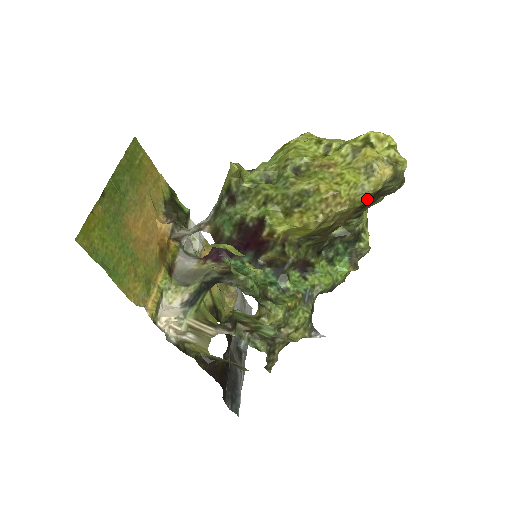
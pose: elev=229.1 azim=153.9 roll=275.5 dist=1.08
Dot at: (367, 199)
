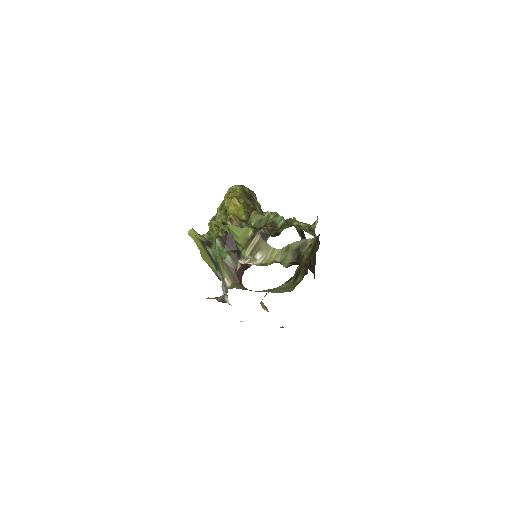
Dot at: (244, 193)
